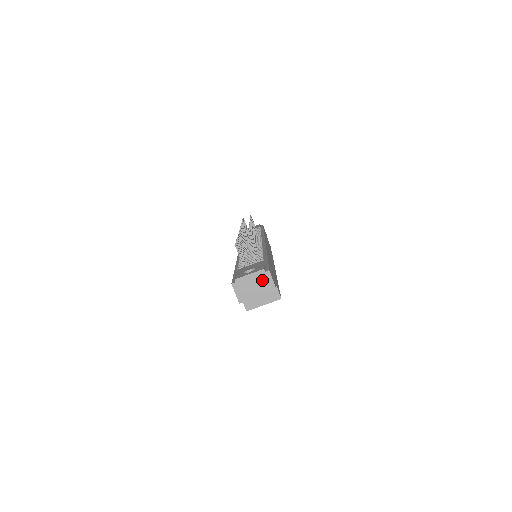
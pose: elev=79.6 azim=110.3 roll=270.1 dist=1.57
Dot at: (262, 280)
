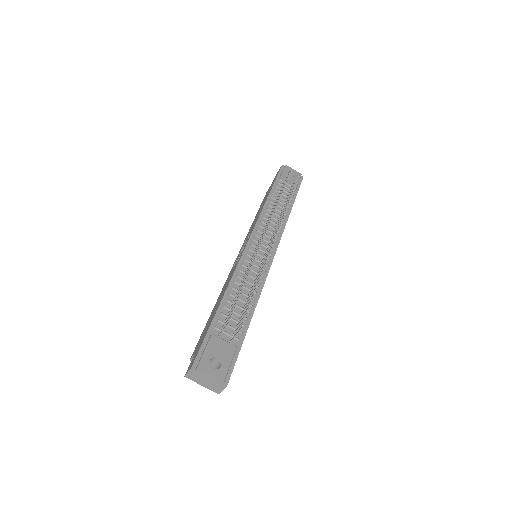
Dot at: (216, 384)
